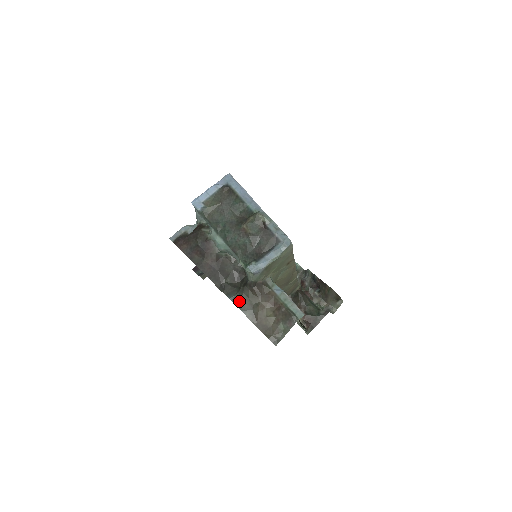
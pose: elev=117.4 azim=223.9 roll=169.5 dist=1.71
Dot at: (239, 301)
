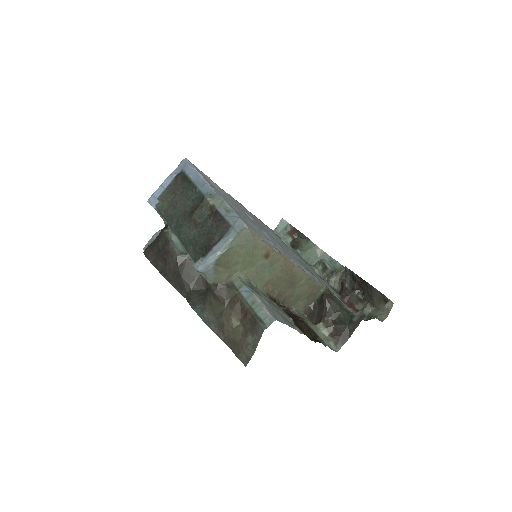
Dot at: (203, 311)
